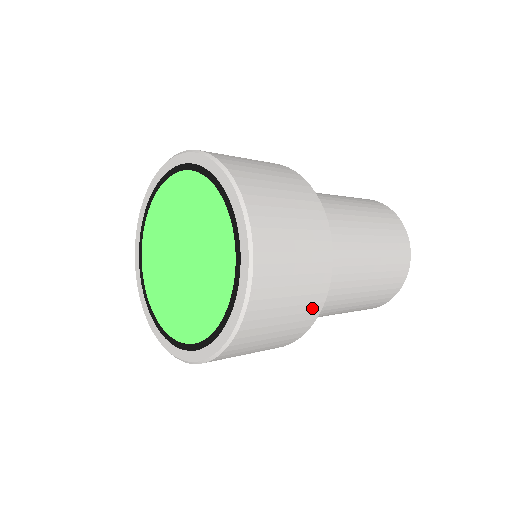
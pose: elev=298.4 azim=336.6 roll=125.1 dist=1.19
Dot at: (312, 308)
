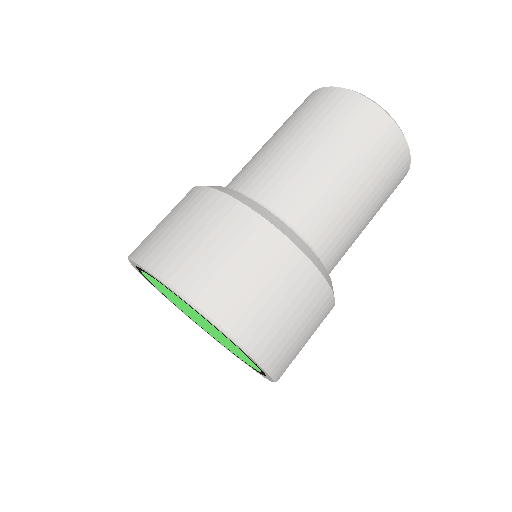
Dot at: (326, 313)
